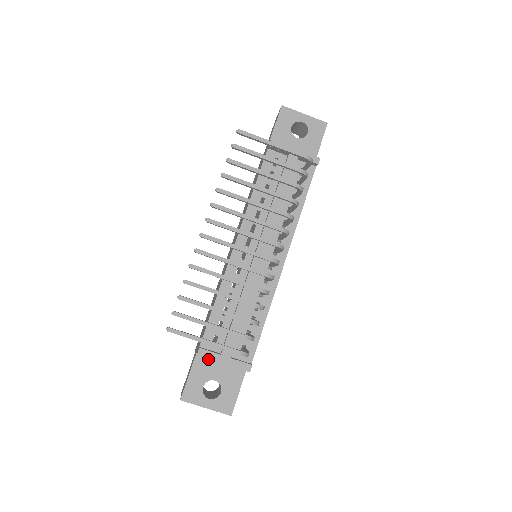
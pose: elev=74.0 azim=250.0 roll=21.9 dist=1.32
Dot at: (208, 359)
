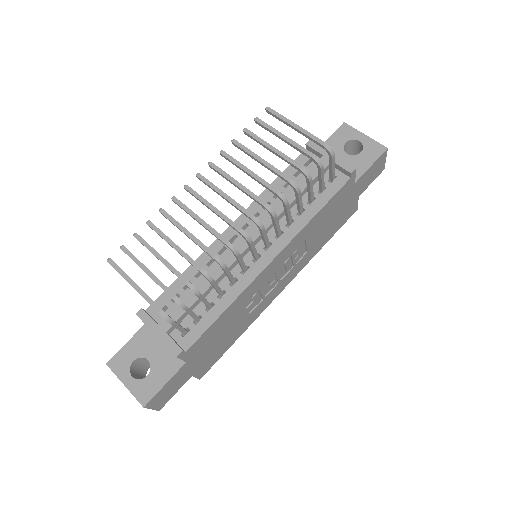
Dot at: (153, 334)
